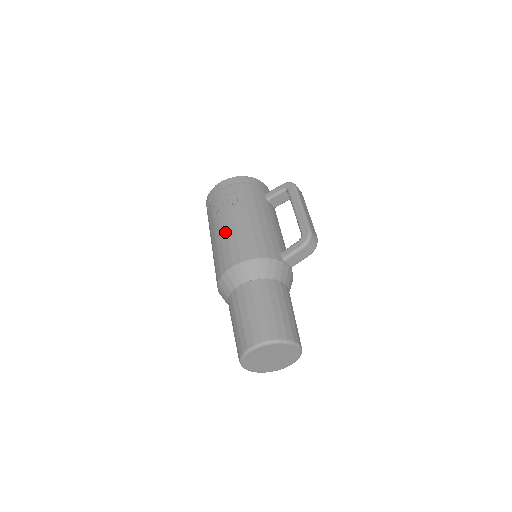
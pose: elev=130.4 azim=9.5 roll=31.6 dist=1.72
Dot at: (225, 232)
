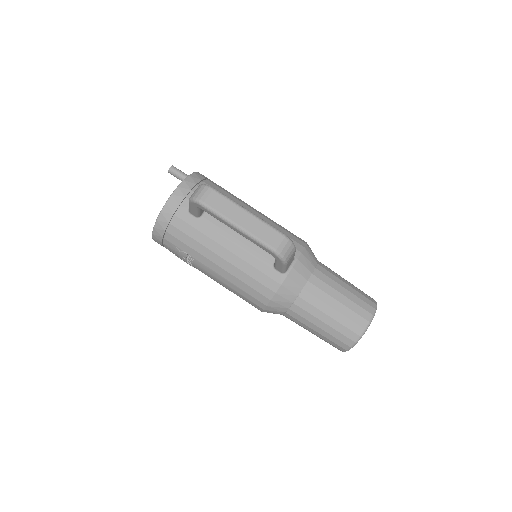
Dot at: occluded
